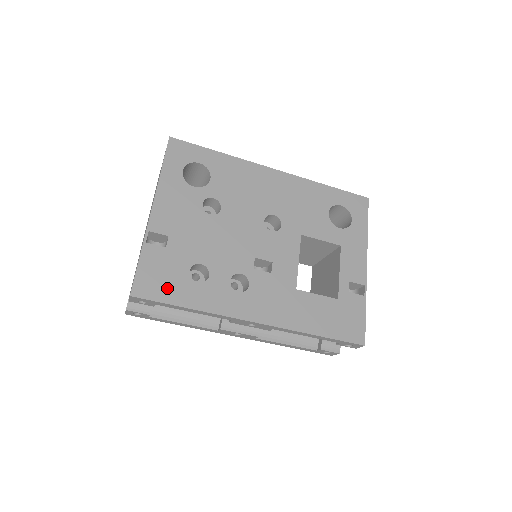
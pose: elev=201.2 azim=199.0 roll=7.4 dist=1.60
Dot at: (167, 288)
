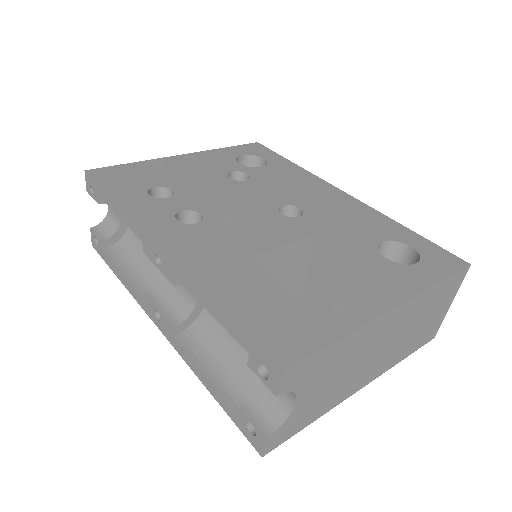
Dot at: (119, 183)
